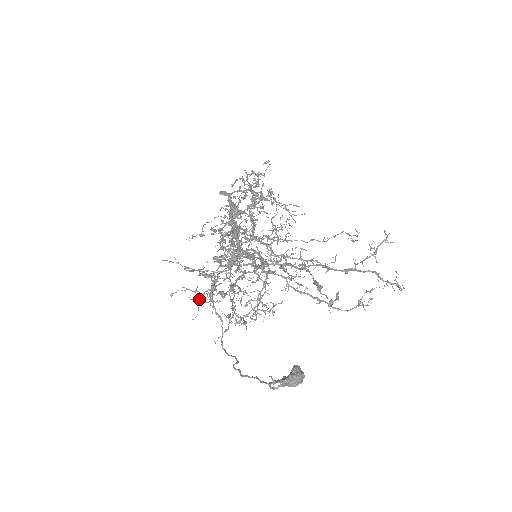
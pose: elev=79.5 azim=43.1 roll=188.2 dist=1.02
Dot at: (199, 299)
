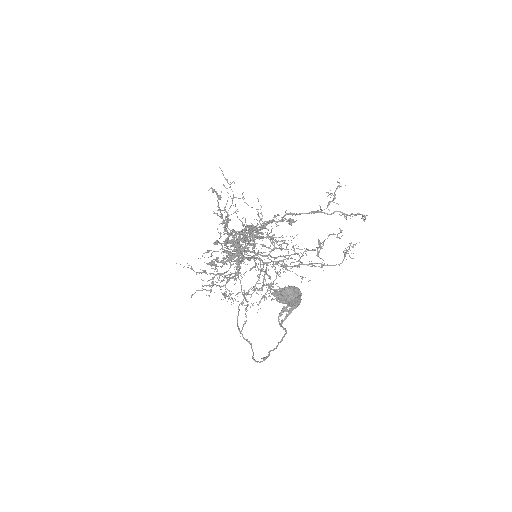
Dot at: occluded
